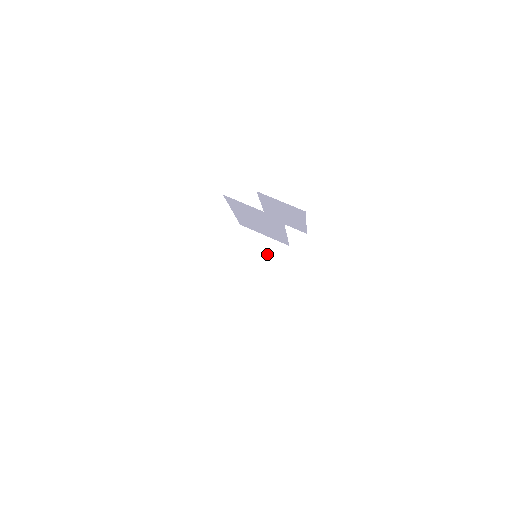
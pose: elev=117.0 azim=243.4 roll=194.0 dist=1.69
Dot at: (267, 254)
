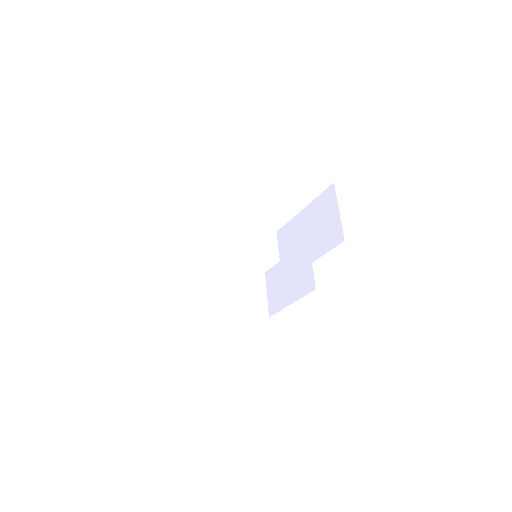
Dot at: (234, 285)
